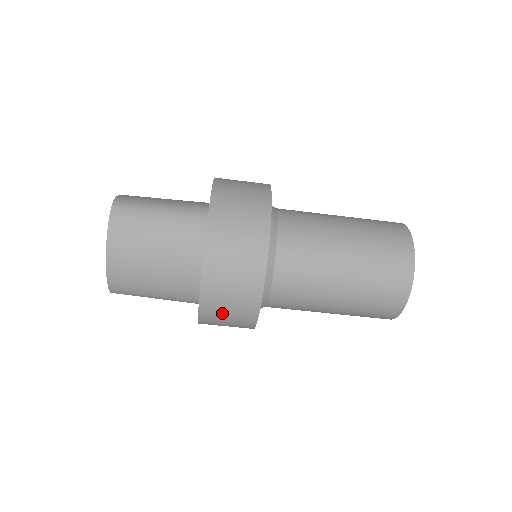
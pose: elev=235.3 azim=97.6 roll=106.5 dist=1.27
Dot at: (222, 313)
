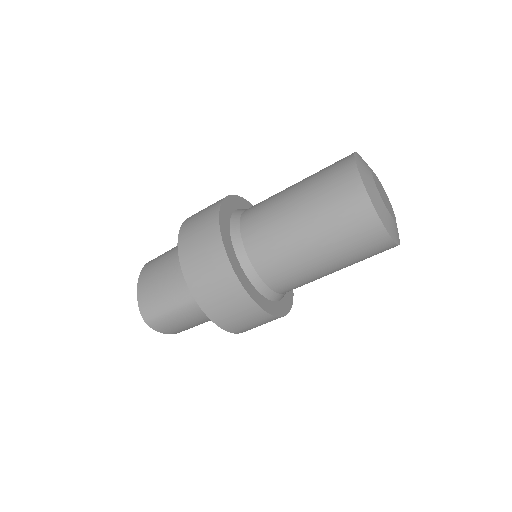
Dot at: occluded
